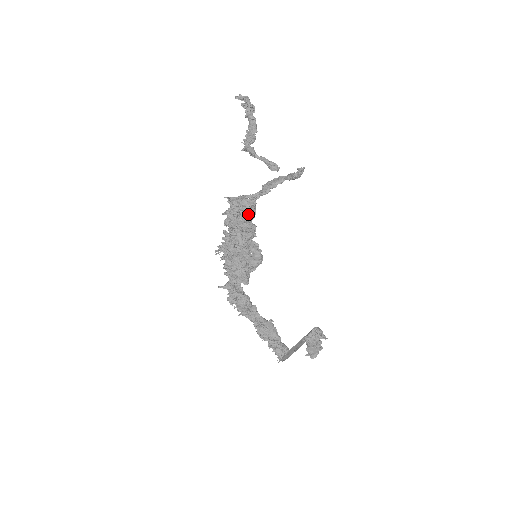
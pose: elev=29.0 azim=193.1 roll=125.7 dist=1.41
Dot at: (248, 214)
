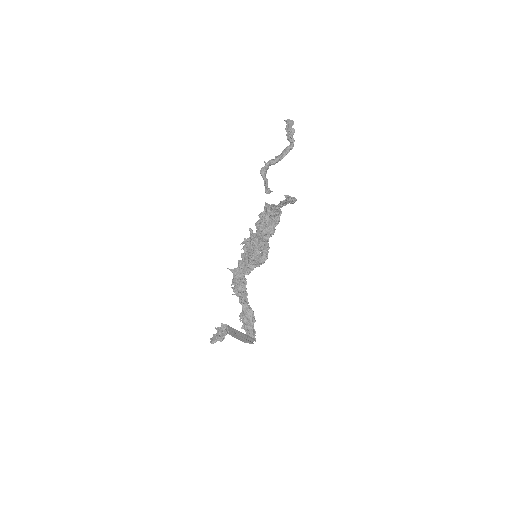
Dot at: (273, 221)
